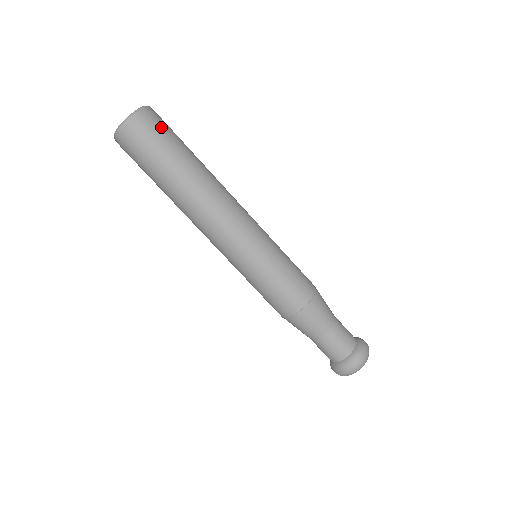
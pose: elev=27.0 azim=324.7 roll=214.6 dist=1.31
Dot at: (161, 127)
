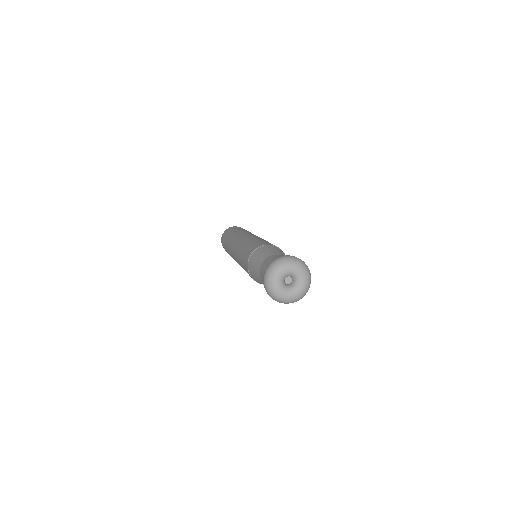
Dot at: (236, 227)
